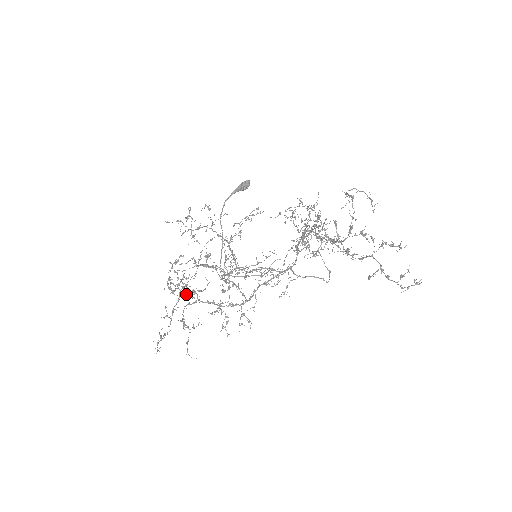
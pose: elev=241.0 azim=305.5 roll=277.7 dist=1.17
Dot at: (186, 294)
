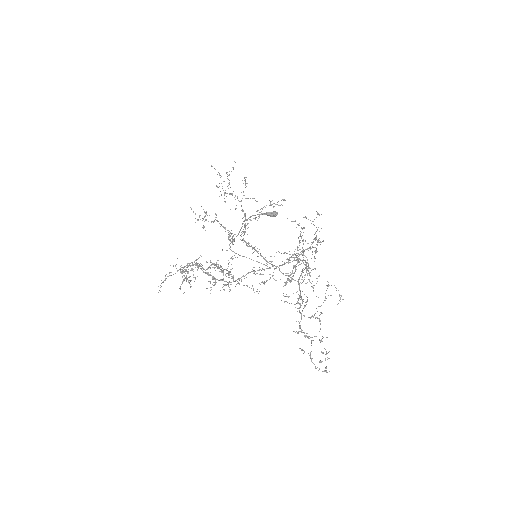
Dot at: occluded
